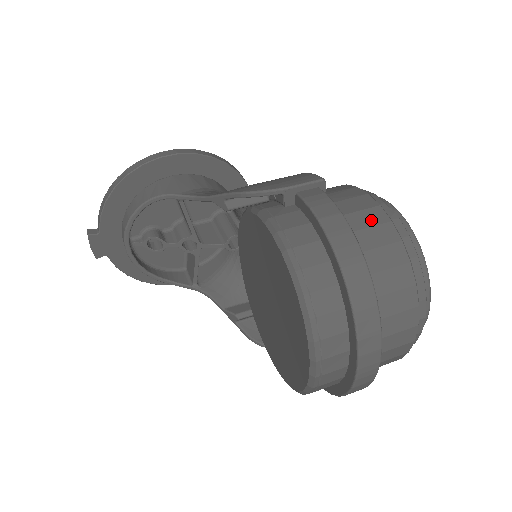
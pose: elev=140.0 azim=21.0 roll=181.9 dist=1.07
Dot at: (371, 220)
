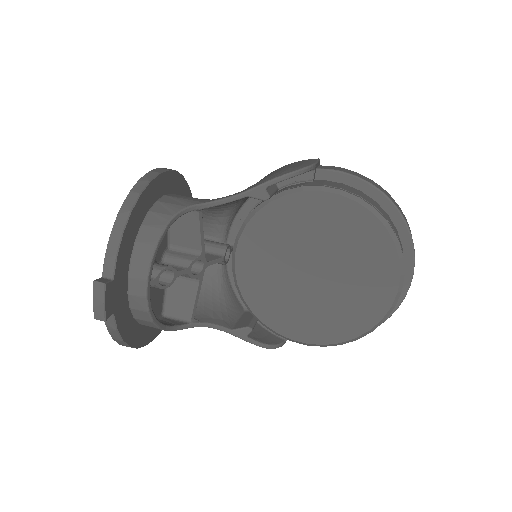
Dot at: occluded
